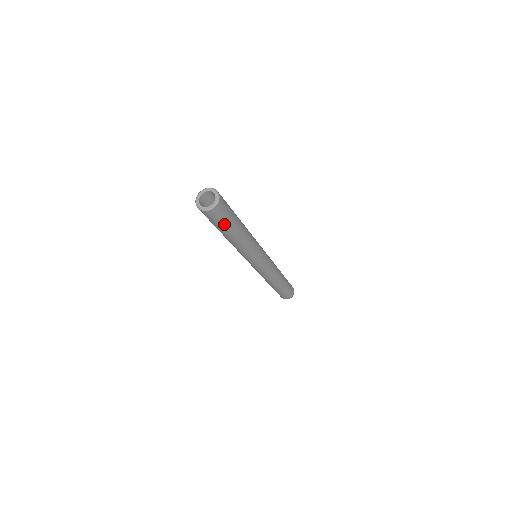
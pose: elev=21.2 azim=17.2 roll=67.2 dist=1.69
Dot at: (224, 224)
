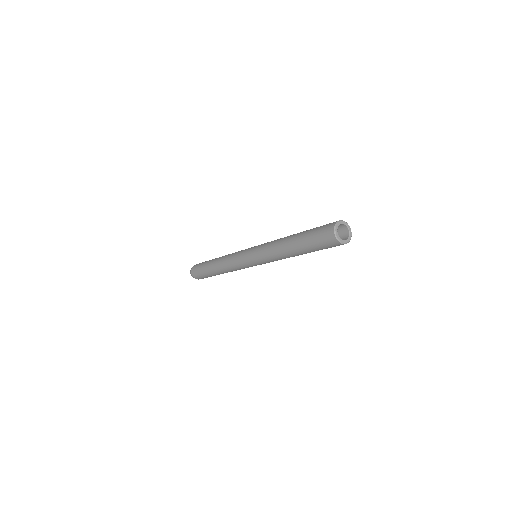
Dot at: (321, 249)
